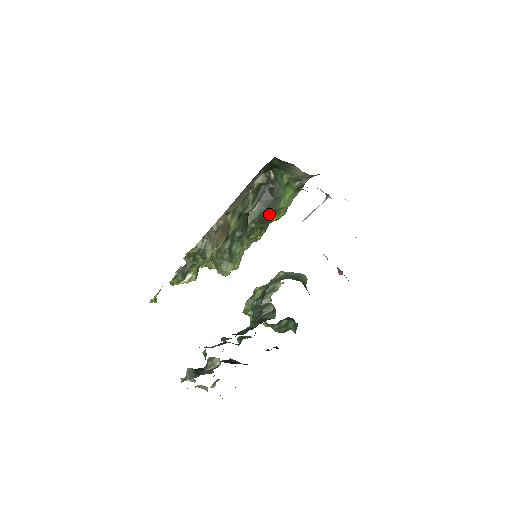
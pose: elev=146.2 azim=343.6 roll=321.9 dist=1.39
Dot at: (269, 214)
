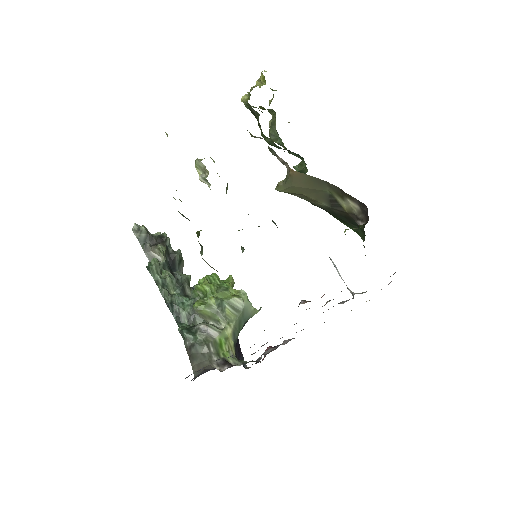
Dot at: (328, 212)
